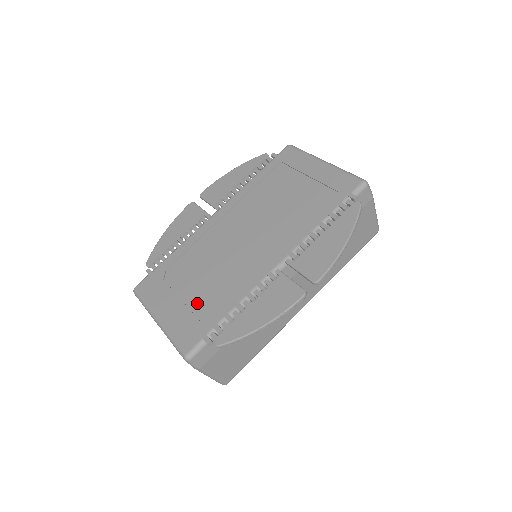
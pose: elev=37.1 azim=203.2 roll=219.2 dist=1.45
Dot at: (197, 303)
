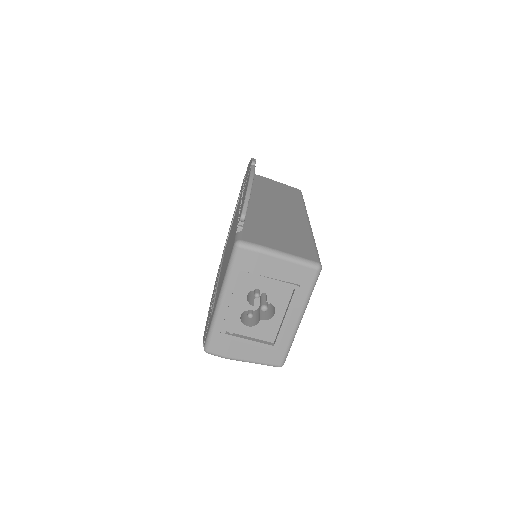
Dot at: occluded
